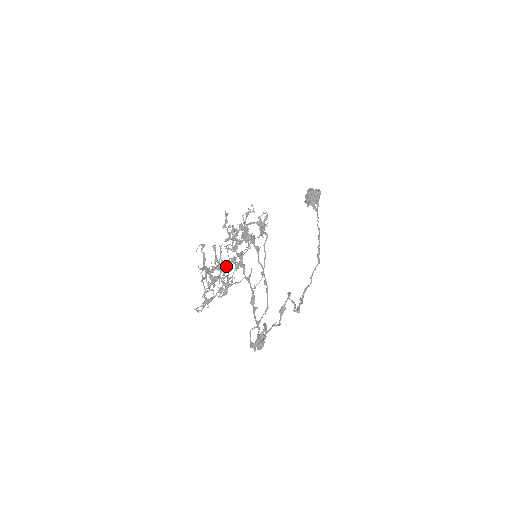
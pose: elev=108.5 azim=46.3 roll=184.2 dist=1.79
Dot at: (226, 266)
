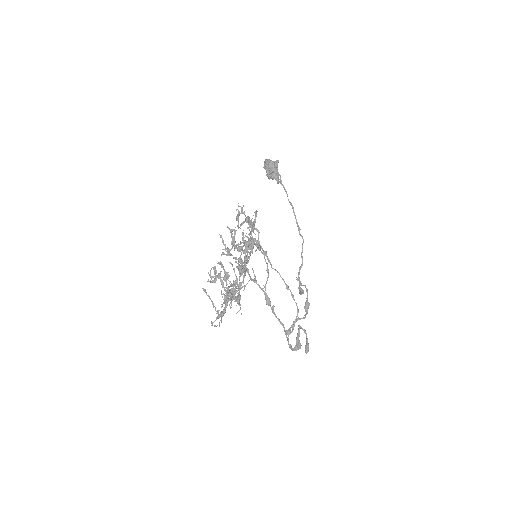
Dot at: (242, 281)
